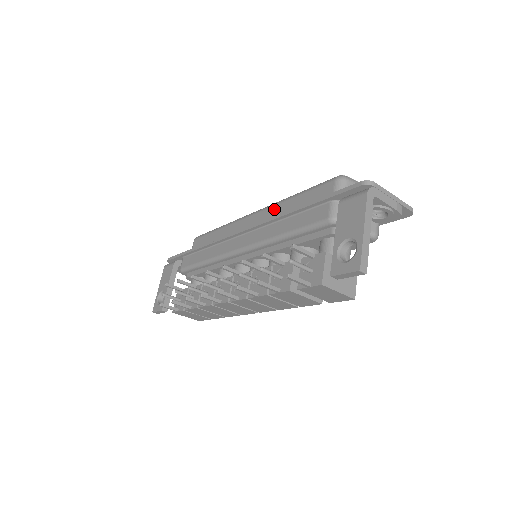
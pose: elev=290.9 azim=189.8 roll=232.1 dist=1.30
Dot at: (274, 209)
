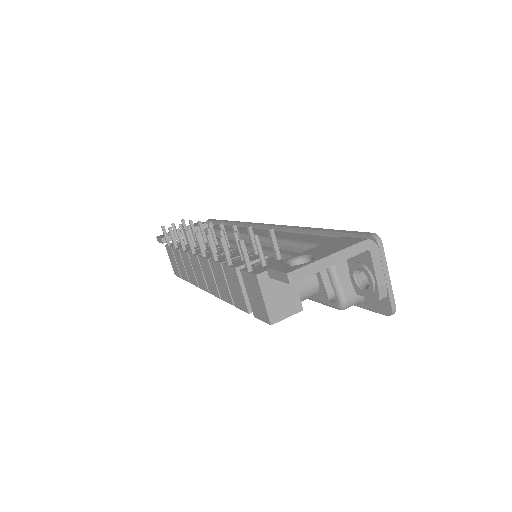
Dot at: occluded
